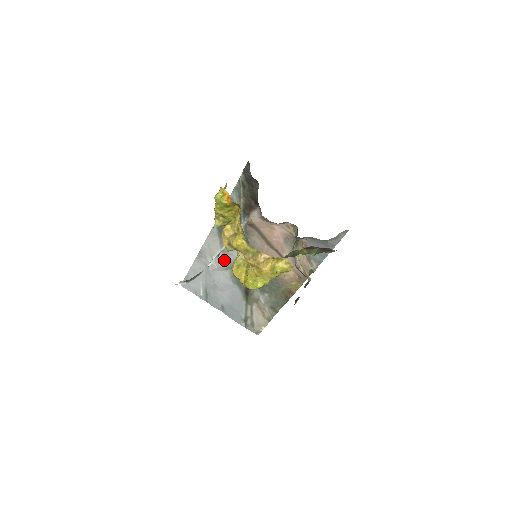
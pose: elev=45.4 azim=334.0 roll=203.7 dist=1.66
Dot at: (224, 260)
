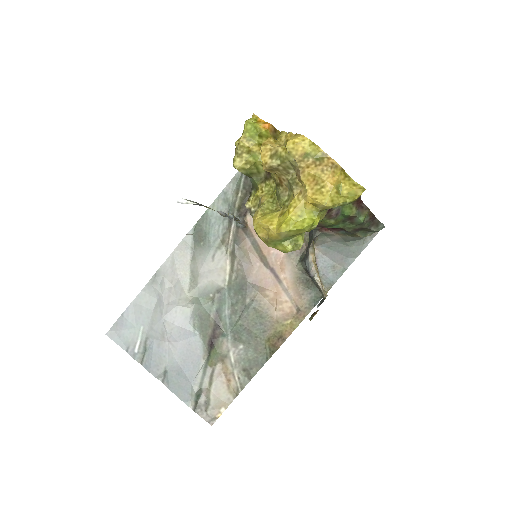
Dot at: (191, 286)
